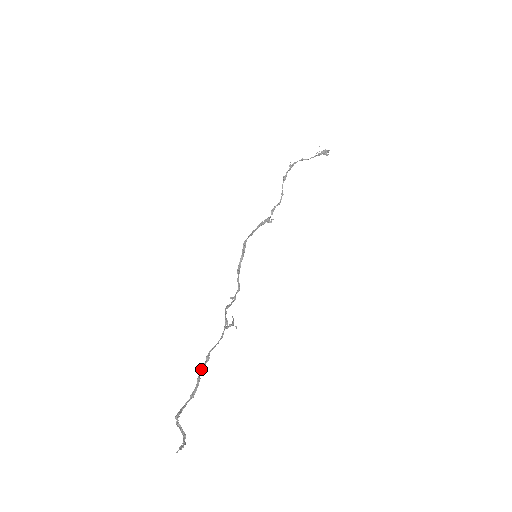
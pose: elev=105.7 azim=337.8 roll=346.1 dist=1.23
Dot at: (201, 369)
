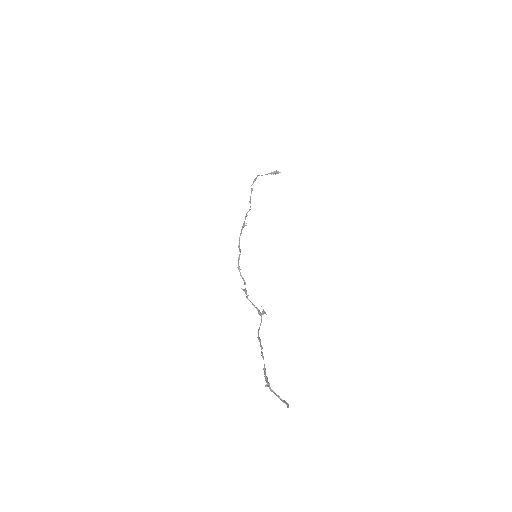
Dot at: (262, 348)
